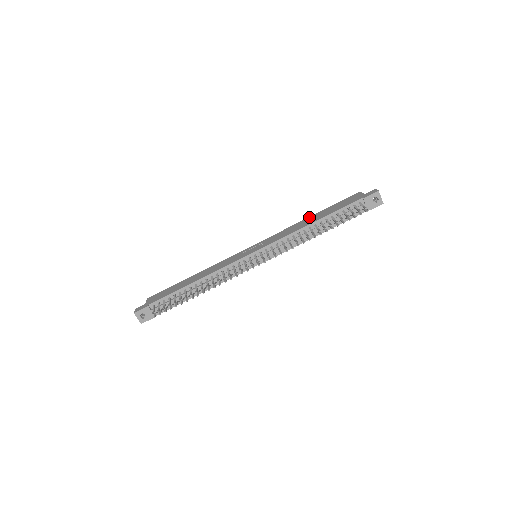
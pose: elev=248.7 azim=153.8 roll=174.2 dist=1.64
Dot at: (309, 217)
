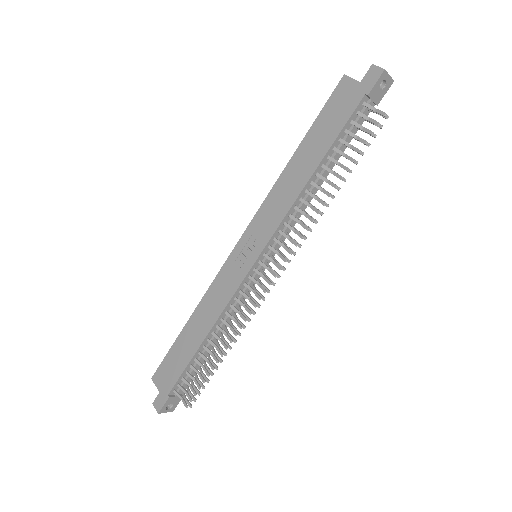
Dot at: (292, 158)
